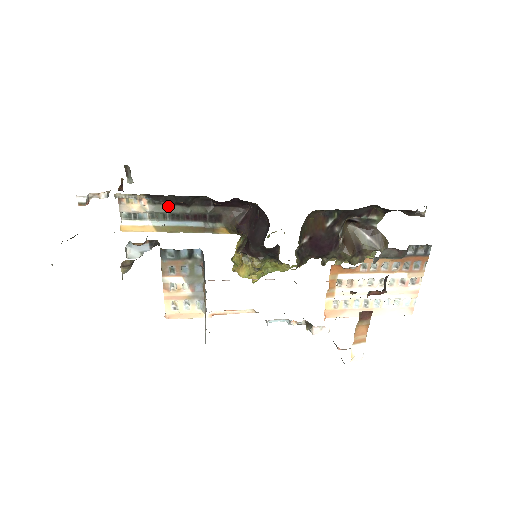
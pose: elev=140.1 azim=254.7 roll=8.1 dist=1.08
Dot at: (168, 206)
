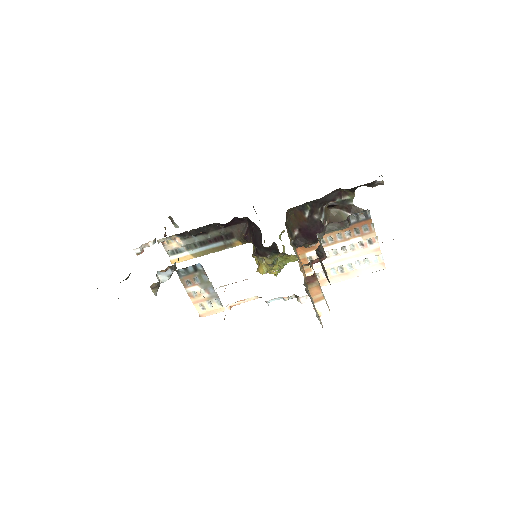
Dot at: (194, 238)
